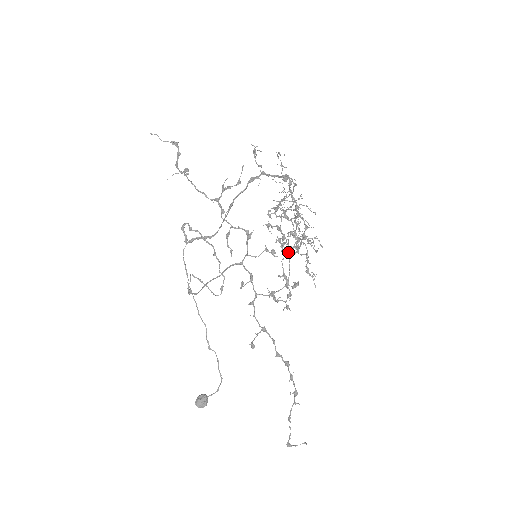
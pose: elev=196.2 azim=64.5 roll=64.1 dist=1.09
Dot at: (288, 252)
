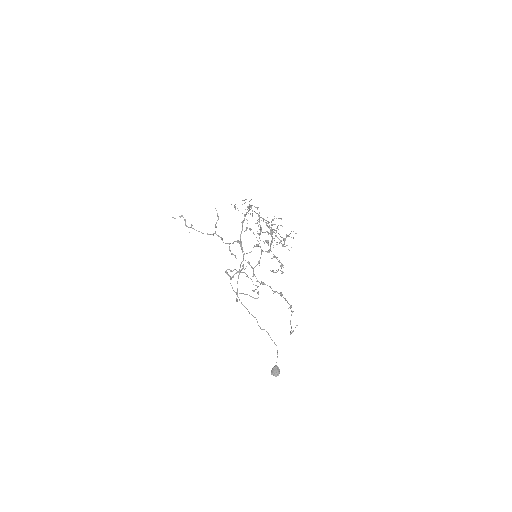
Dot at: (254, 234)
